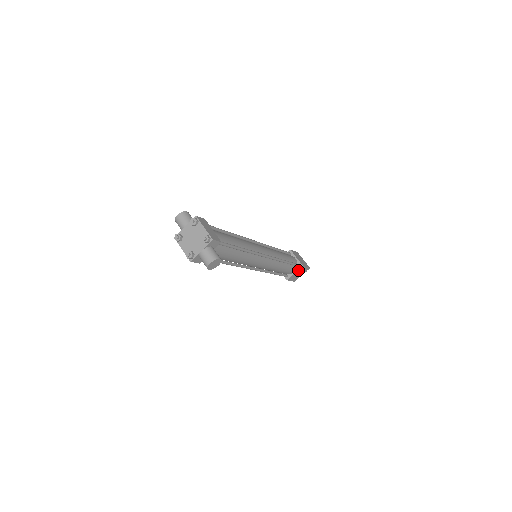
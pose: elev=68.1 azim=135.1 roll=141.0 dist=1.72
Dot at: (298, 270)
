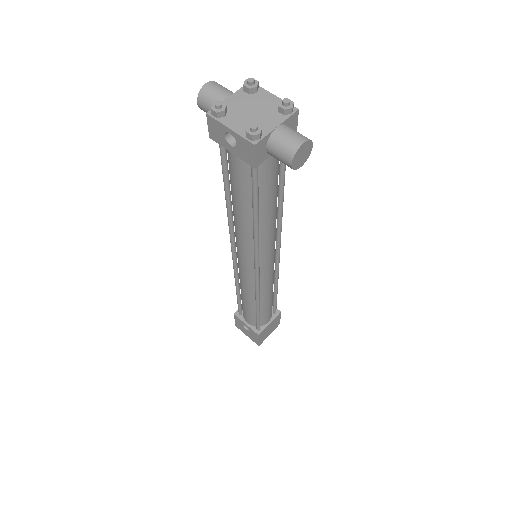
Dot at: (274, 319)
